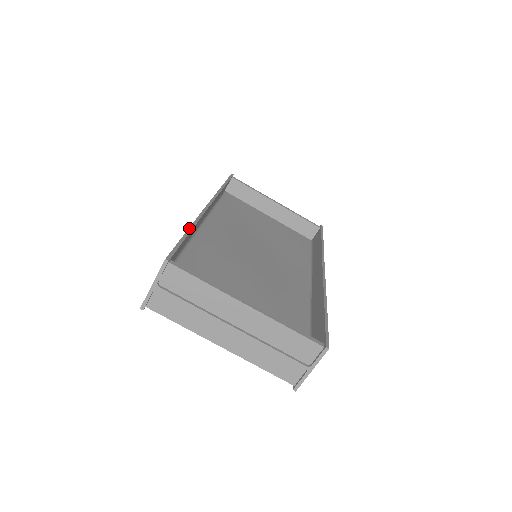
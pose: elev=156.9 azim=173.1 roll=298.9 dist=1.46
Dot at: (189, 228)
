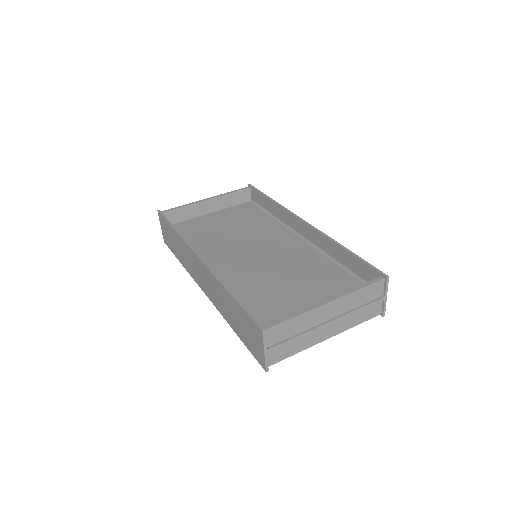
Dot at: (228, 291)
